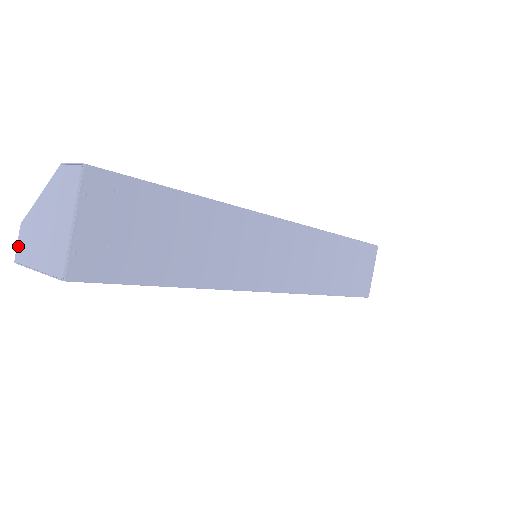
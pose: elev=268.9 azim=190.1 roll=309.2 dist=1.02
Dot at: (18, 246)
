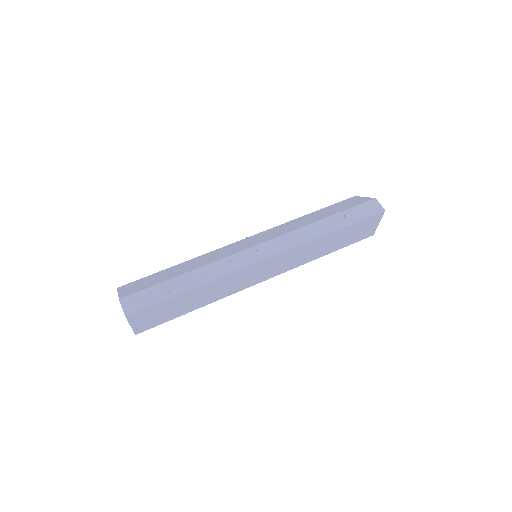
Dot at: occluded
